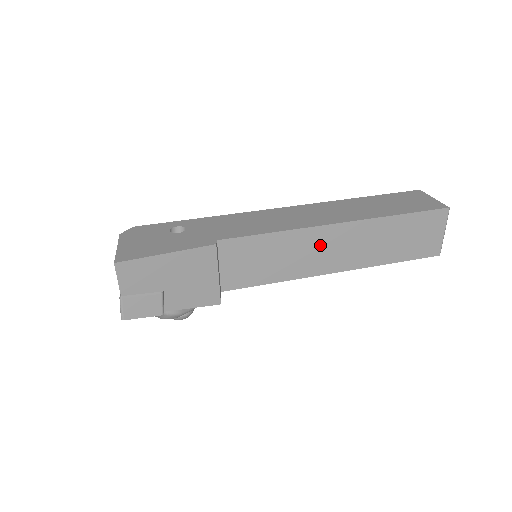
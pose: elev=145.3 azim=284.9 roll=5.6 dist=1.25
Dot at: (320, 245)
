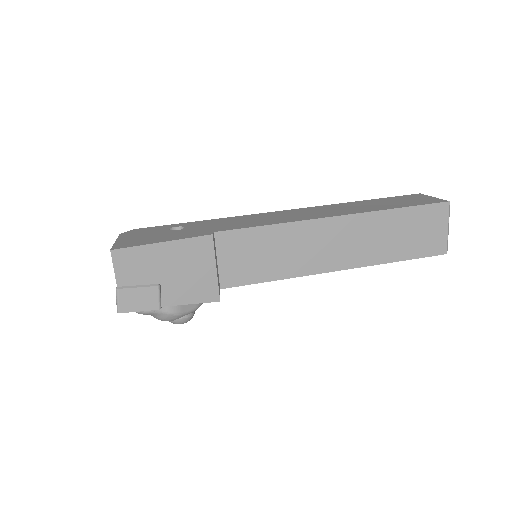
Dot at: (319, 240)
